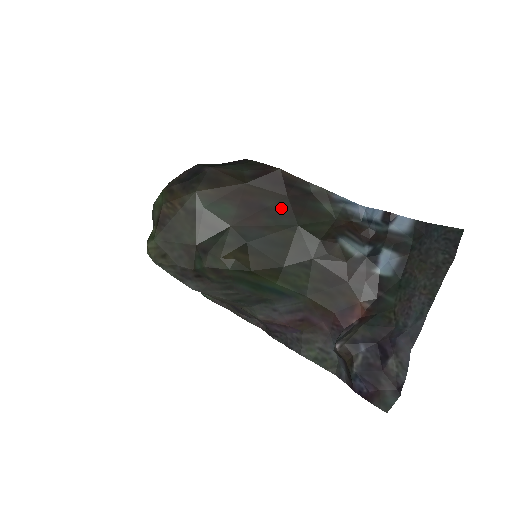
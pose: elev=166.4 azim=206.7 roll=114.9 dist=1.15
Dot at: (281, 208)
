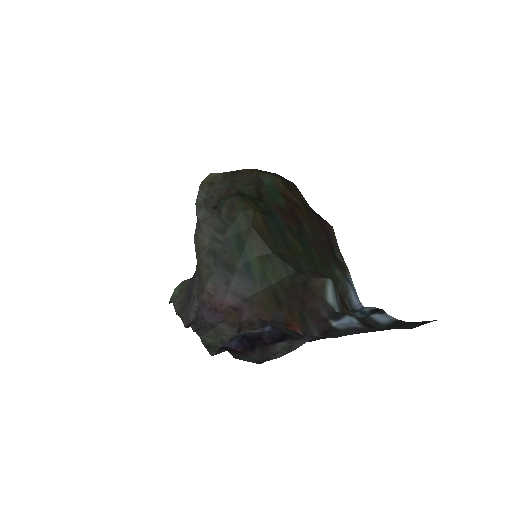
Dot at: (310, 236)
